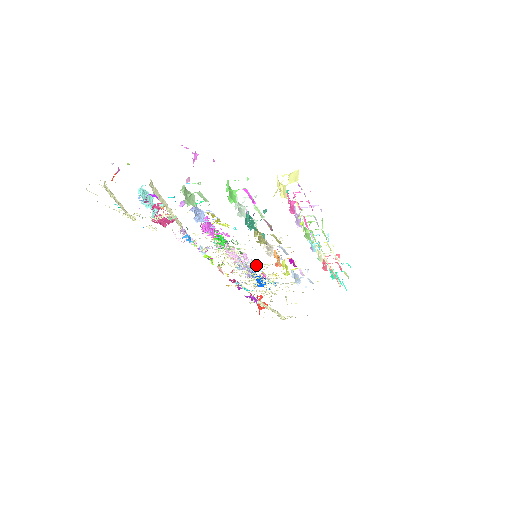
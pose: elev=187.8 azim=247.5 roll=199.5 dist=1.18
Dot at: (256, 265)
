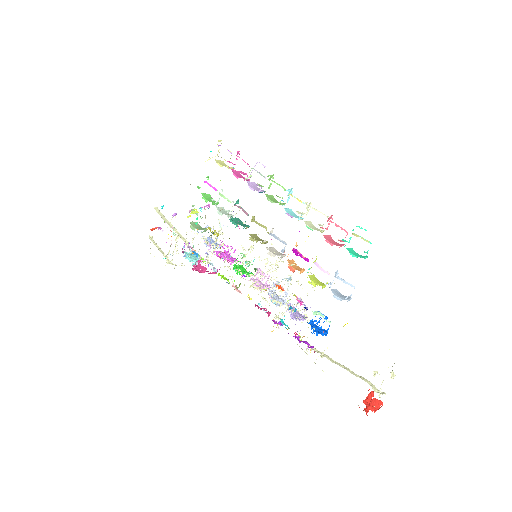
Dot at: occluded
